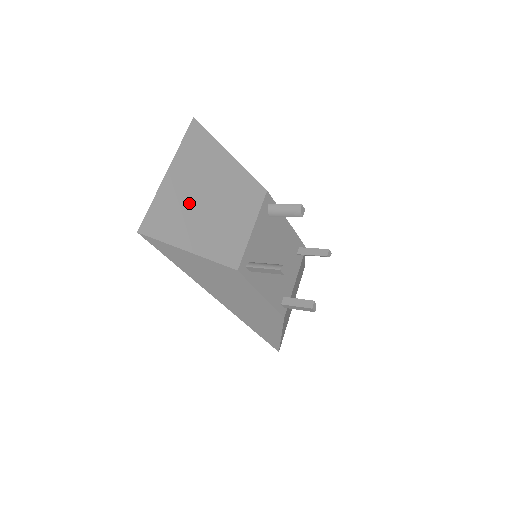
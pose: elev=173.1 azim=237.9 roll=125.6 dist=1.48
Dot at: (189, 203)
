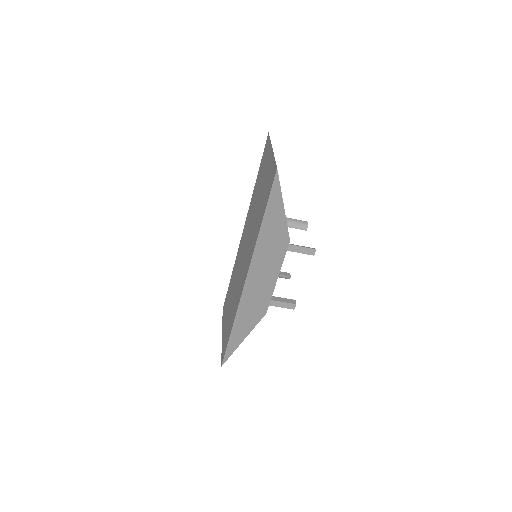
Dot at: occluded
